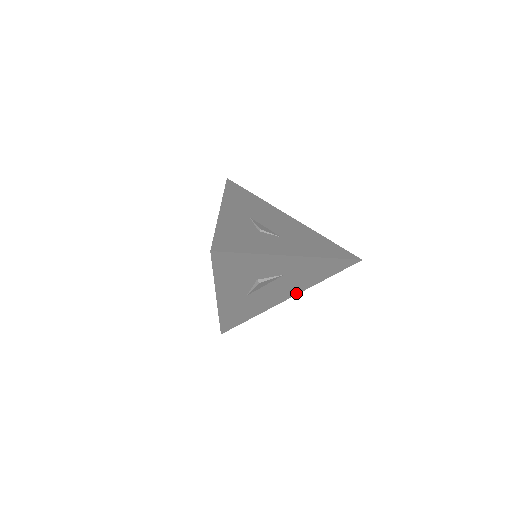
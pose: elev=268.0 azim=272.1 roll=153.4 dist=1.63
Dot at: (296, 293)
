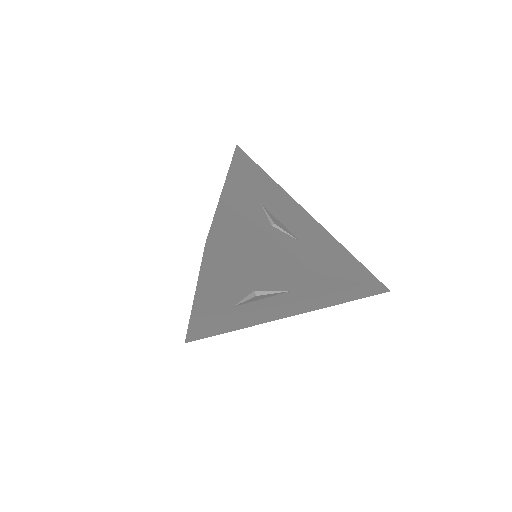
Dot at: (295, 314)
